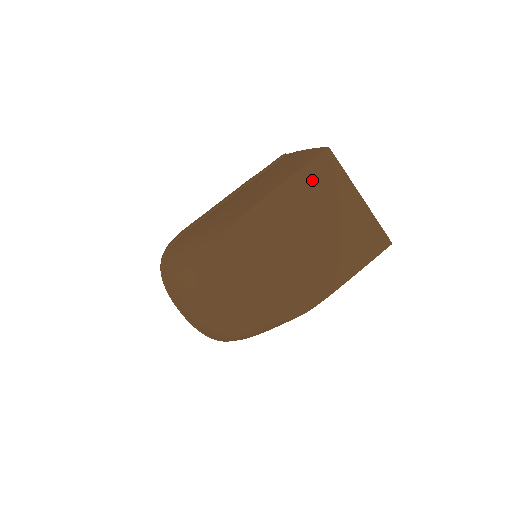
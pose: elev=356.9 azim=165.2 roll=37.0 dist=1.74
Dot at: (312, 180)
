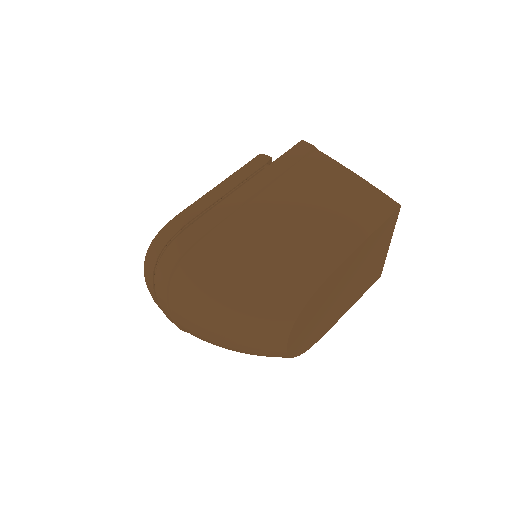
Dot at: (378, 236)
